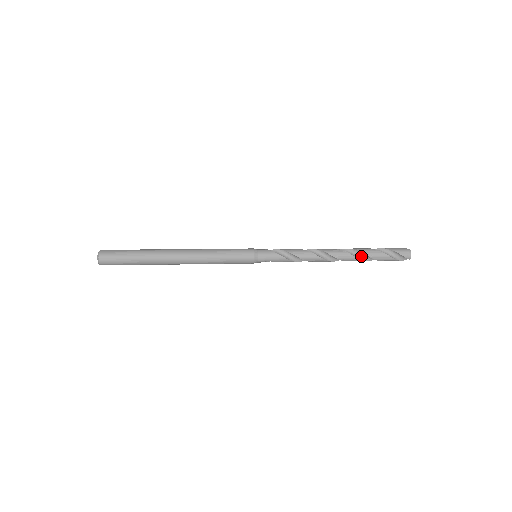
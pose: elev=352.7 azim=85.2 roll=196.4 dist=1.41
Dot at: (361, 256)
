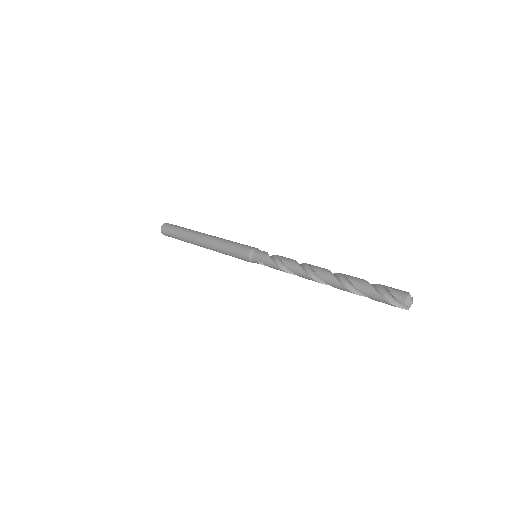
Dot at: (348, 284)
